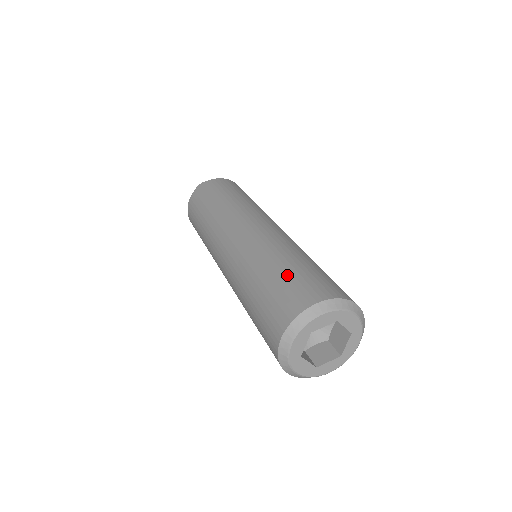
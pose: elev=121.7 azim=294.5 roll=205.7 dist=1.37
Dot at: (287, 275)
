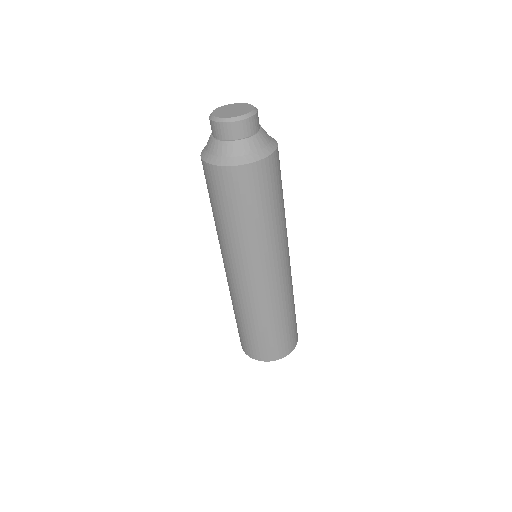
Dot at: (265, 338)
